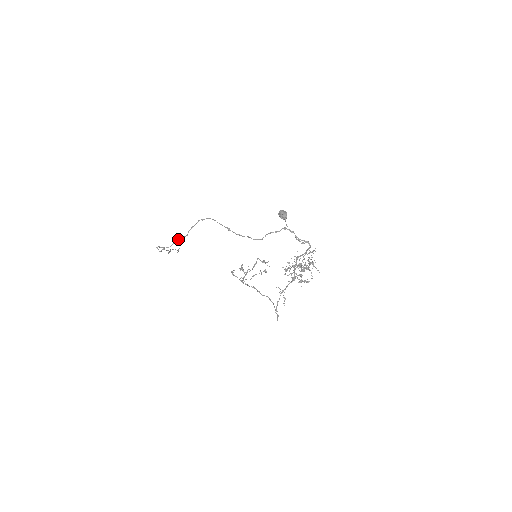
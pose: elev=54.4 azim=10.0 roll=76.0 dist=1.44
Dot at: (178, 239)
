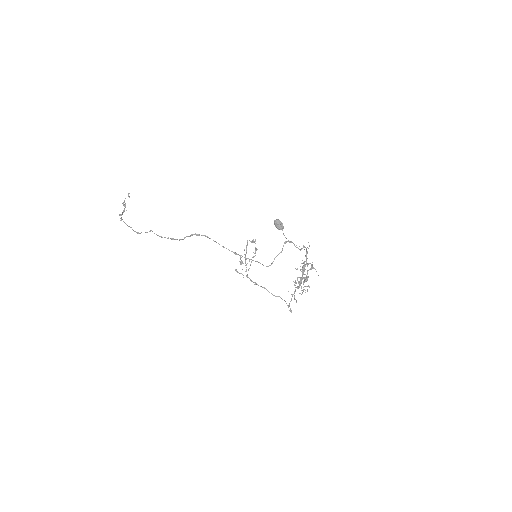
Dot at: occluded
